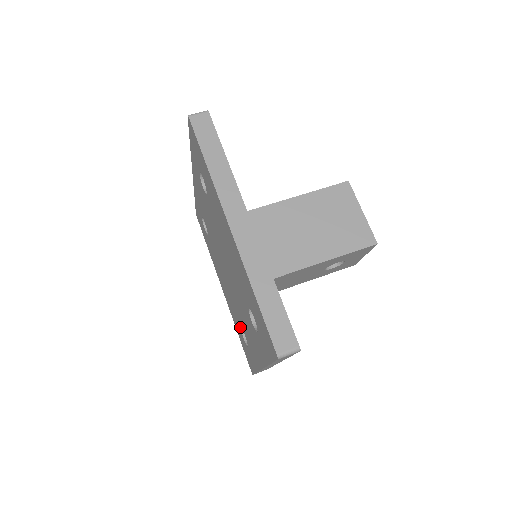
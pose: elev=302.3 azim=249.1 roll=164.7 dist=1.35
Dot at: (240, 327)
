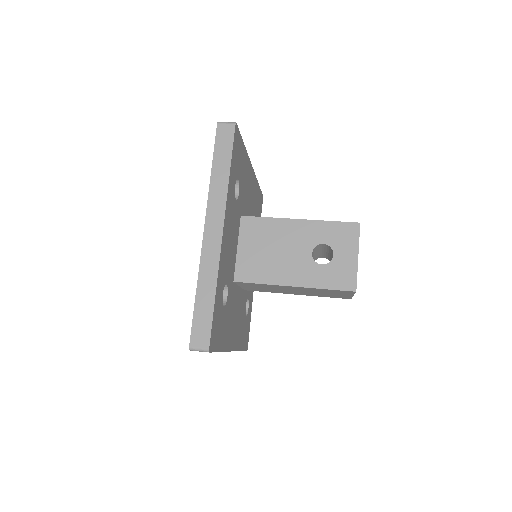
Dot at: occluded
